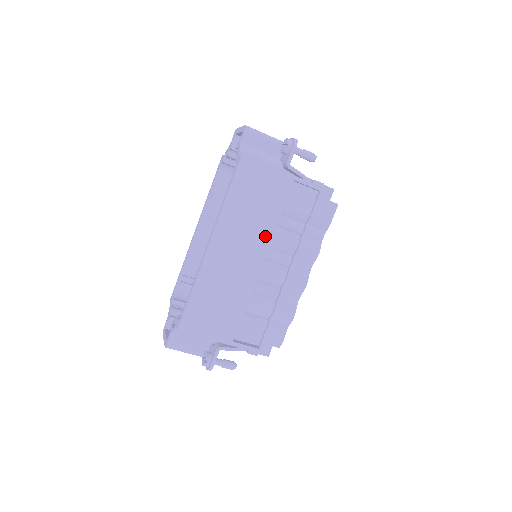
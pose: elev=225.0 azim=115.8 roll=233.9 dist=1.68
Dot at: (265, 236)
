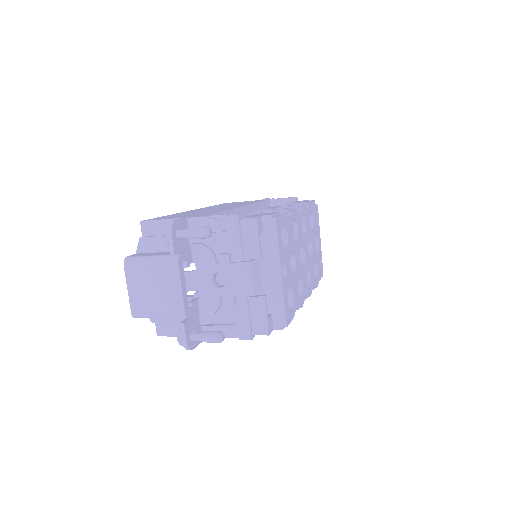
Dot at: occluded
